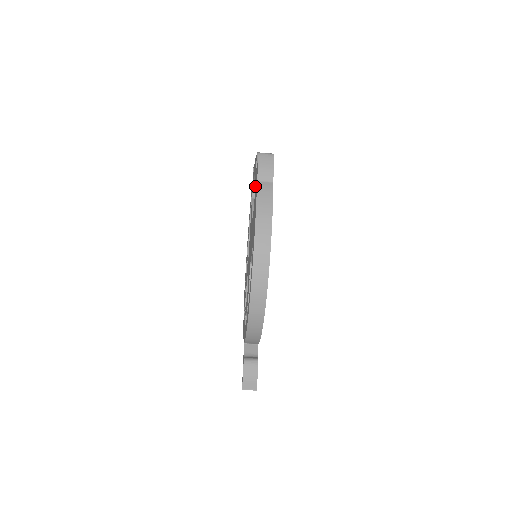
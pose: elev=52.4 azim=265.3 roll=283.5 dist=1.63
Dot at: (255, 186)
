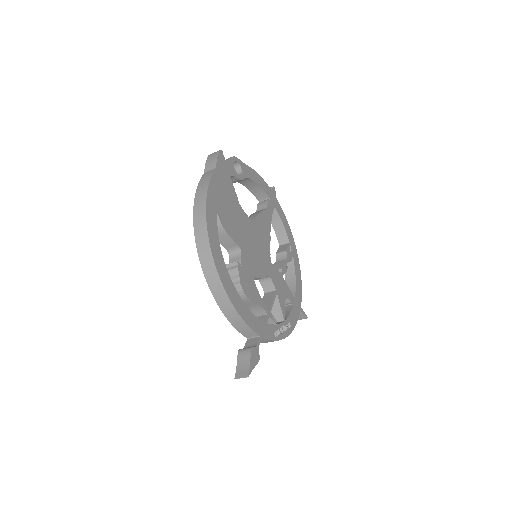
Dot at: (260, 202)
